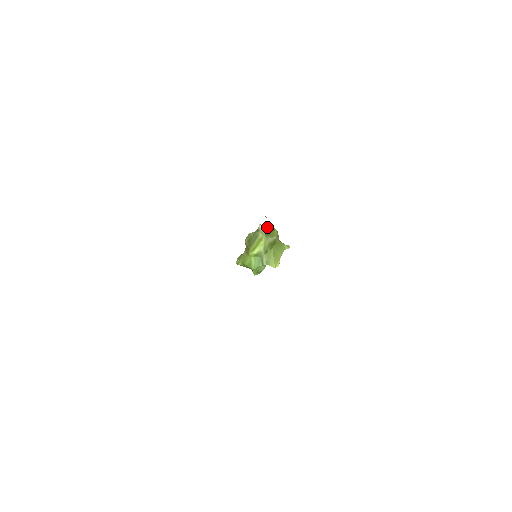
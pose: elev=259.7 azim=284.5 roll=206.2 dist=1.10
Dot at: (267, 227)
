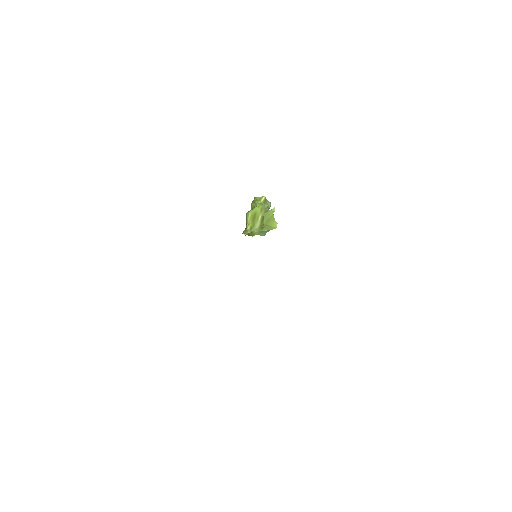
Dot at: (250, 219)
